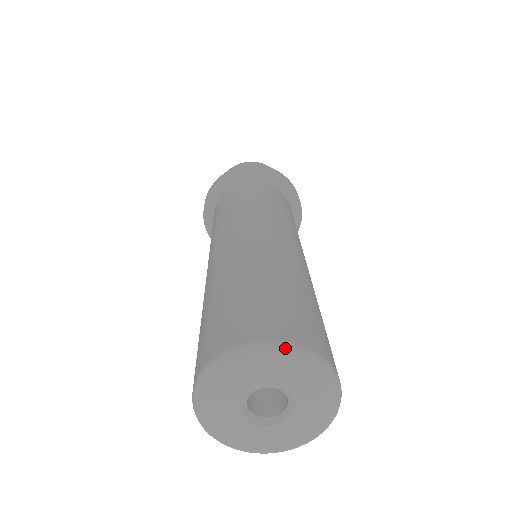
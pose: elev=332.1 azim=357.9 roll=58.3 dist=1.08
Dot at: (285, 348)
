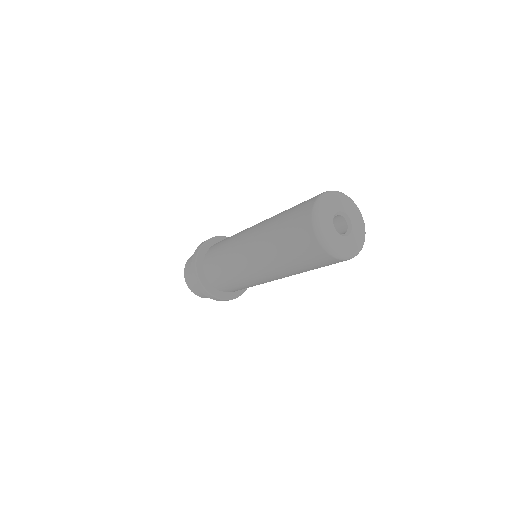
Dot at: (333, 191)
